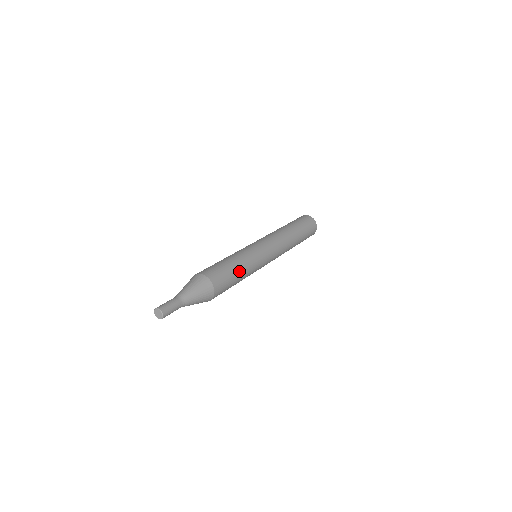
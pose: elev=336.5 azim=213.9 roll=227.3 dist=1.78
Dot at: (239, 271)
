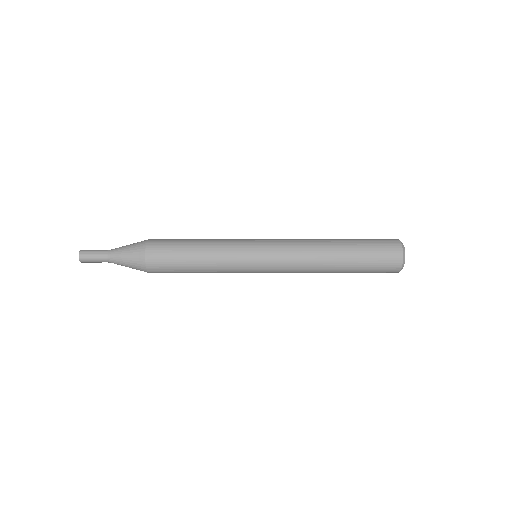
Dot at: (196, 272)
